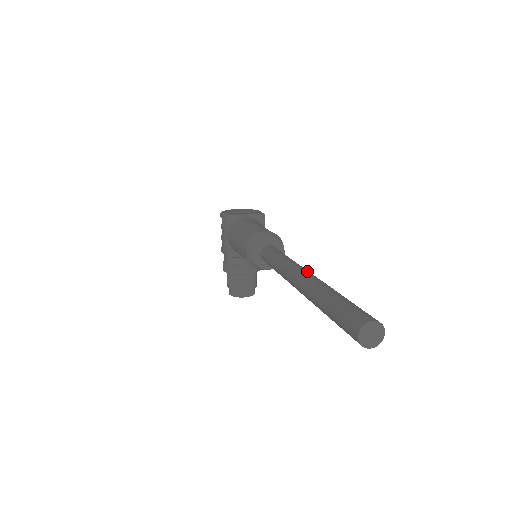
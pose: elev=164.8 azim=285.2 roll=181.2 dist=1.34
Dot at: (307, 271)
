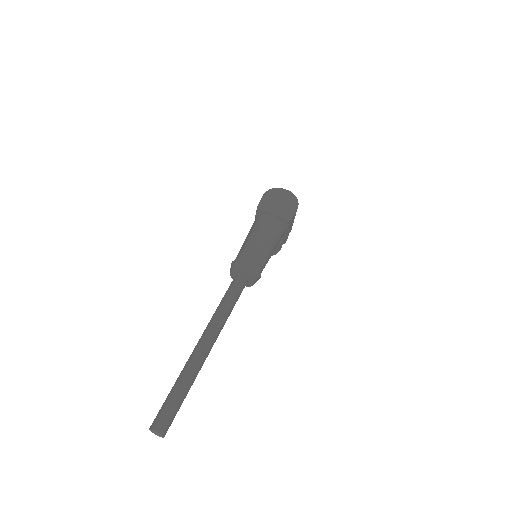
Dot at: (208, 342)
